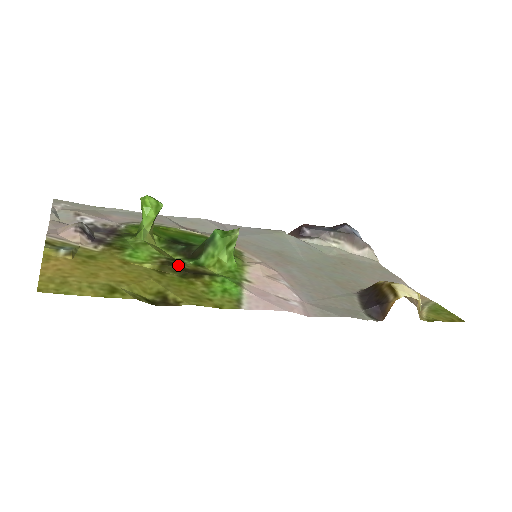
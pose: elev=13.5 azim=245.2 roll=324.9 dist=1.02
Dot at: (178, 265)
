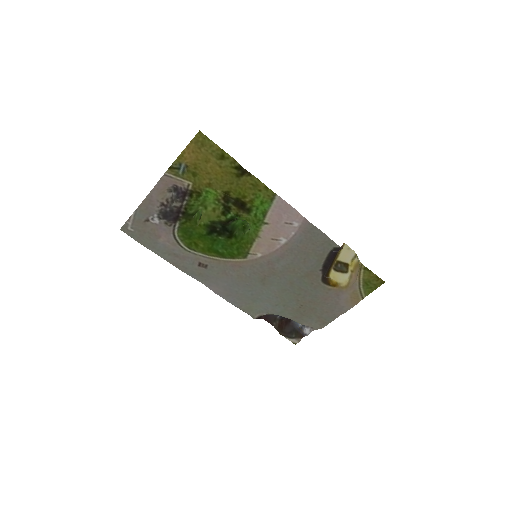
Dot at: (231, 204)
